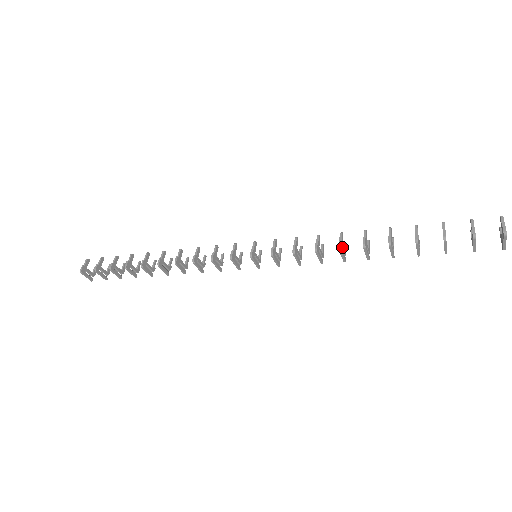
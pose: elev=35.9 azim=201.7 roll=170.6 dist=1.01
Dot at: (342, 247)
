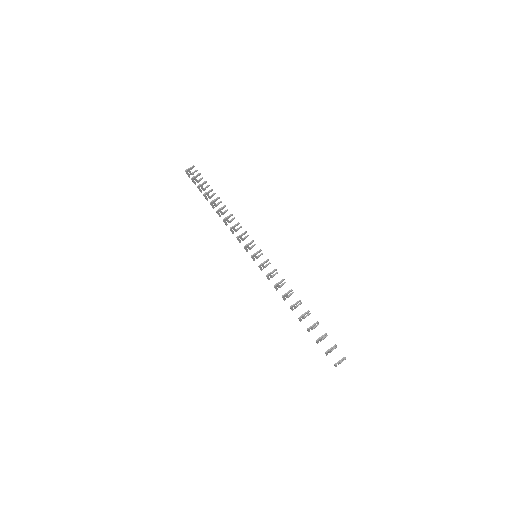
Dot at: (286, 296)
